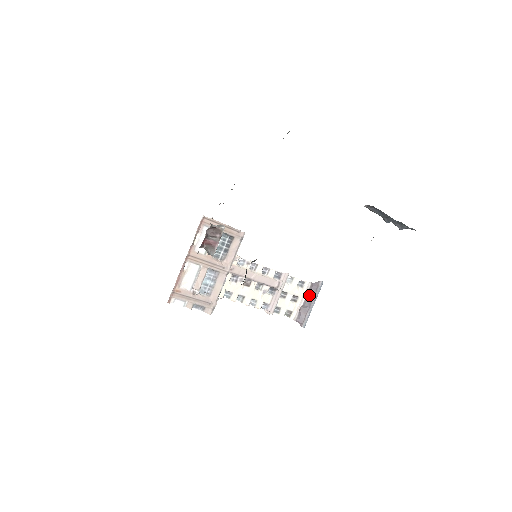
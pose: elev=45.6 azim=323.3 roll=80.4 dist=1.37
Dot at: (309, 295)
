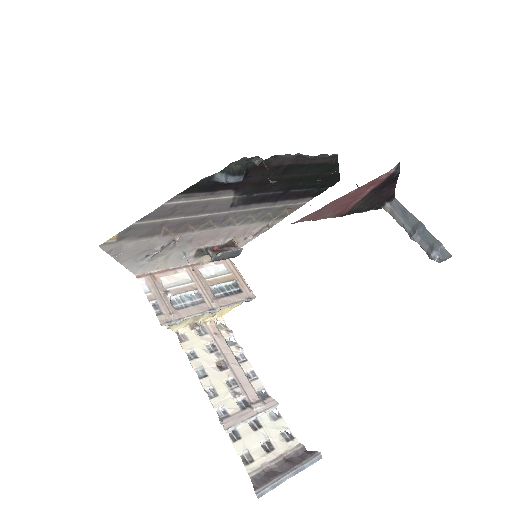
Dot at: (292, 460)
